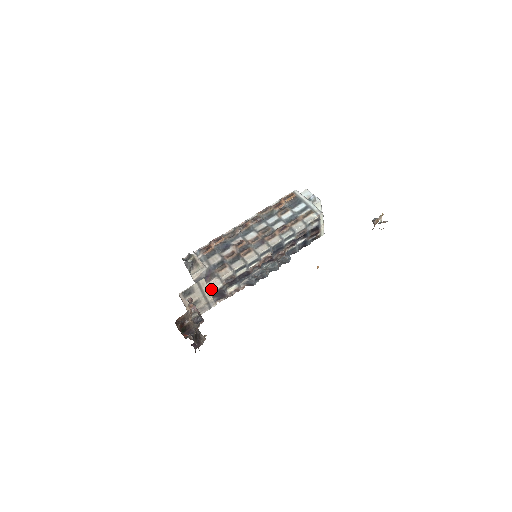
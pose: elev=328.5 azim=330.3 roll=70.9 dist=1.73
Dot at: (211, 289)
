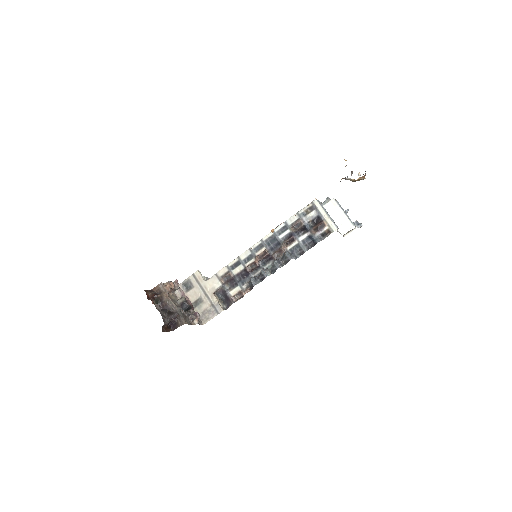
Dot at: (211, 287)
